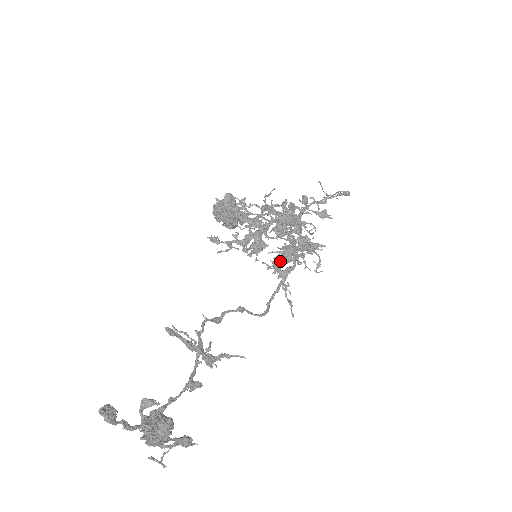
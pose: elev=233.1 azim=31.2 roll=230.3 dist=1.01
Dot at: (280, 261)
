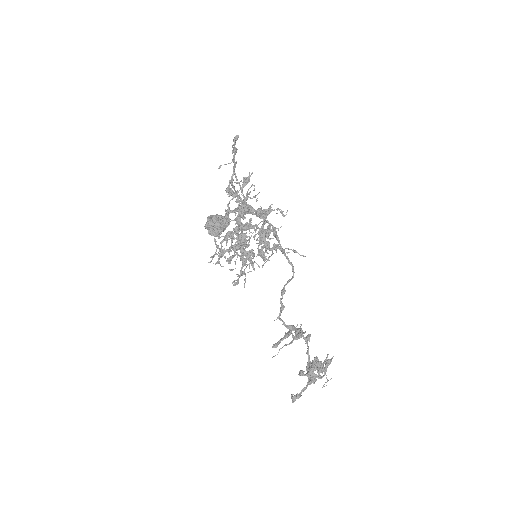
Dot at: occluded
